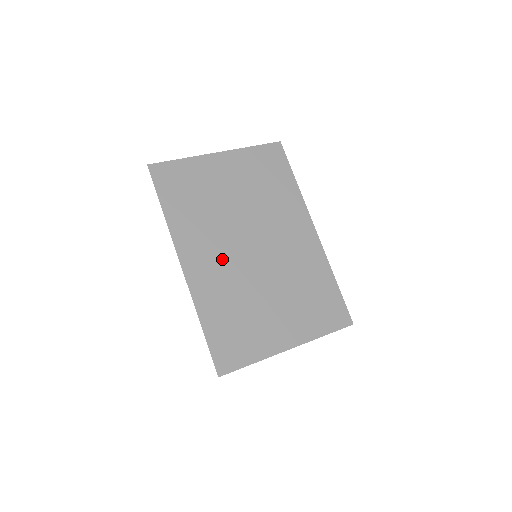
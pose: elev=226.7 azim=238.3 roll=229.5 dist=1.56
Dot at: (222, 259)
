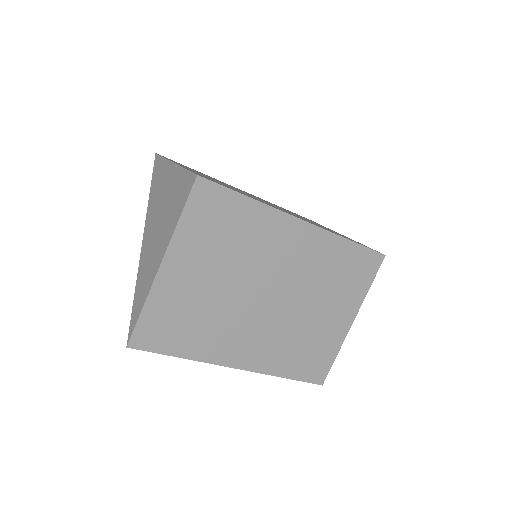
Dot at: (258, 332)
